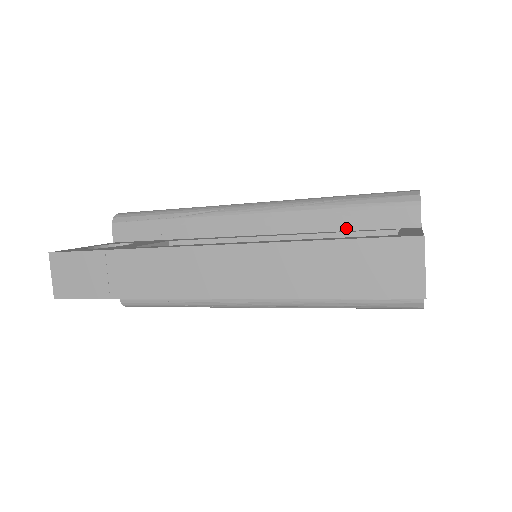
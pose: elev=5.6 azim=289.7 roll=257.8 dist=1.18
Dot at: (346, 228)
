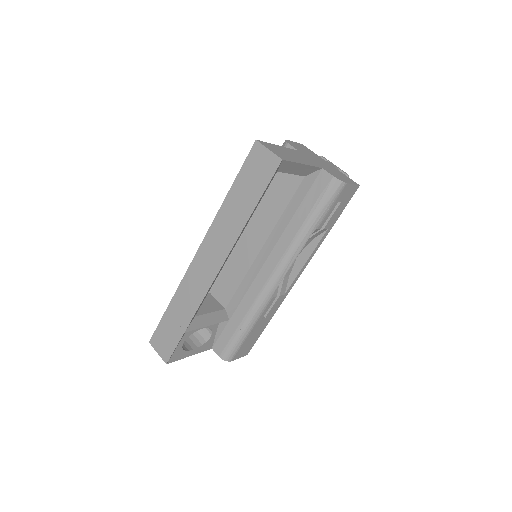
Dot at: occluded
